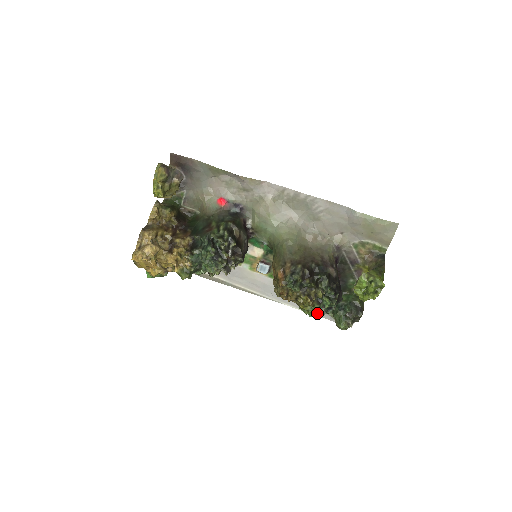
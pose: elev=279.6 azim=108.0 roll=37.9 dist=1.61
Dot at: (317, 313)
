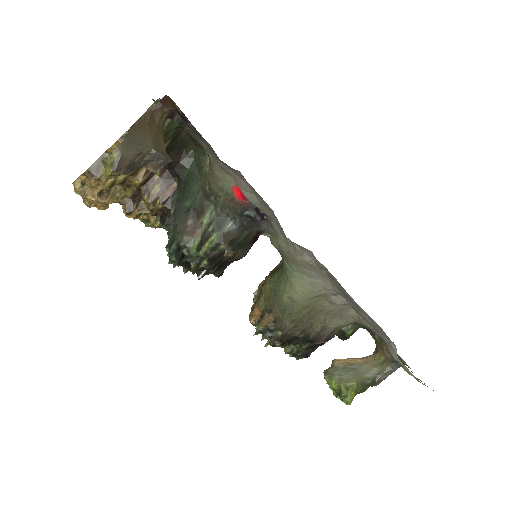
Dot at: occluded
